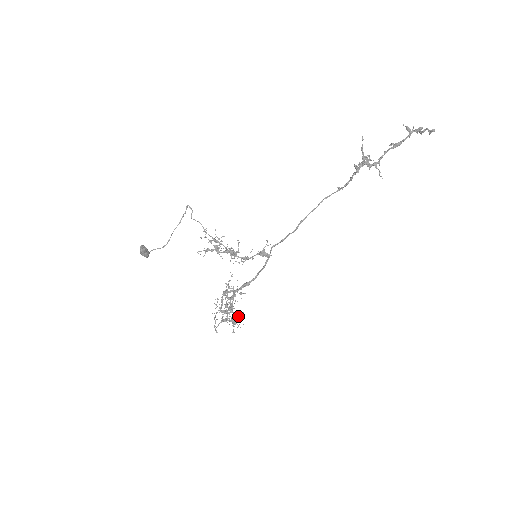
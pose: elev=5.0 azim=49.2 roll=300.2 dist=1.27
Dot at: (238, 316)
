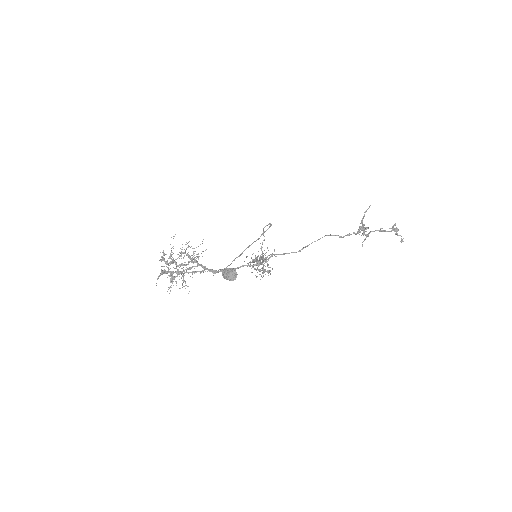
Dot at: (183, 275)
